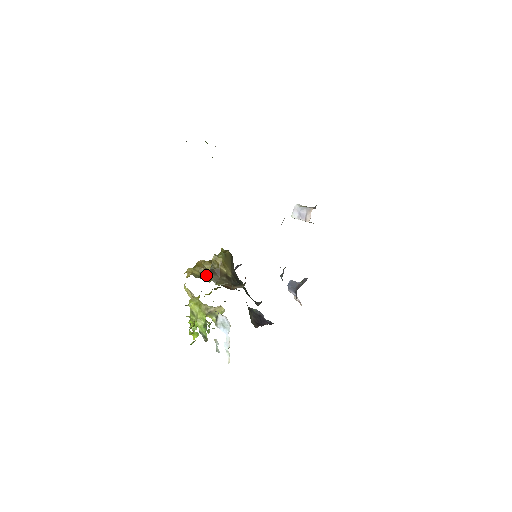
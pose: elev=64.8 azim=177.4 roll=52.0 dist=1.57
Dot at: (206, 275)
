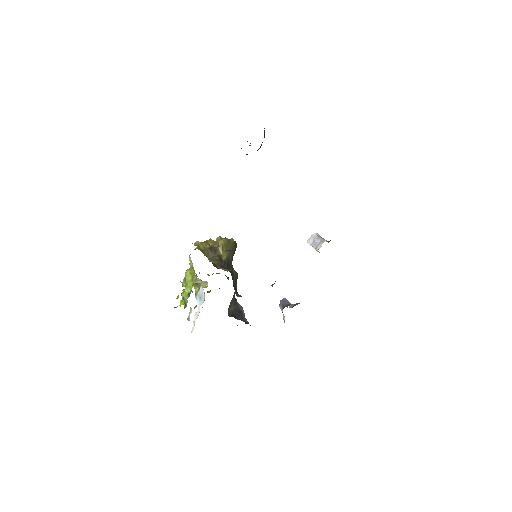
Dot at: occluded
